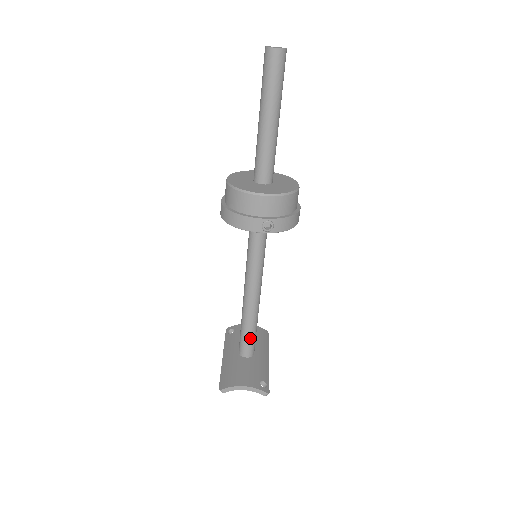
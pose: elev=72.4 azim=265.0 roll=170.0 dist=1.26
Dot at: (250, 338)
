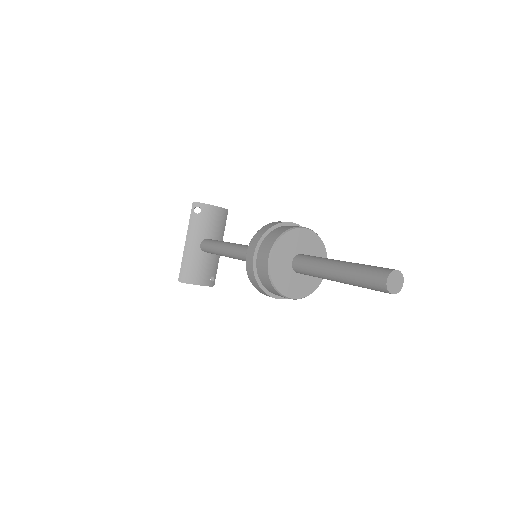
Dot at: occluded
